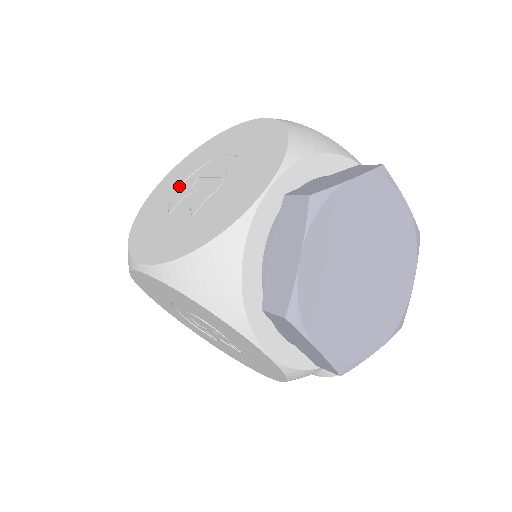
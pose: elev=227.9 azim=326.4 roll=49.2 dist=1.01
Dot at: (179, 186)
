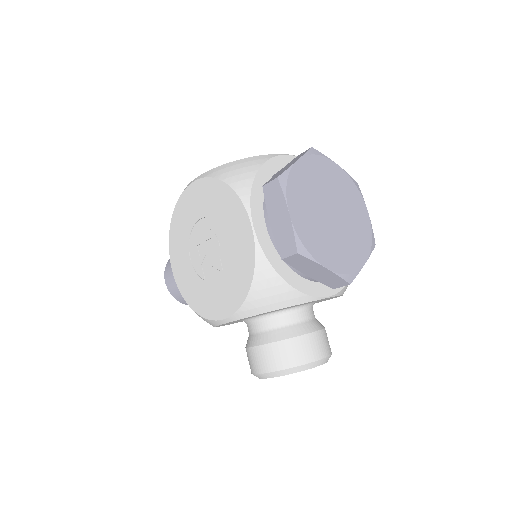
Dot at: occluded
